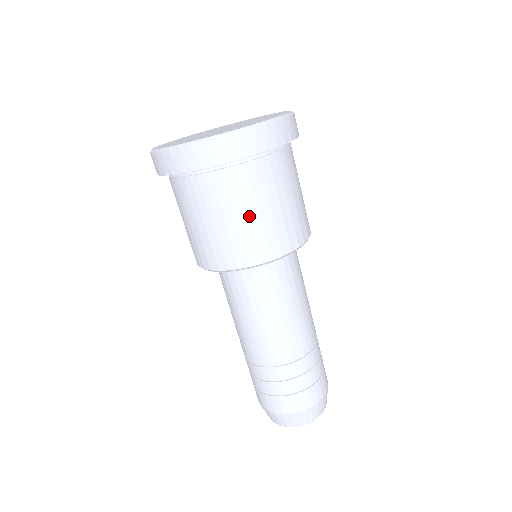
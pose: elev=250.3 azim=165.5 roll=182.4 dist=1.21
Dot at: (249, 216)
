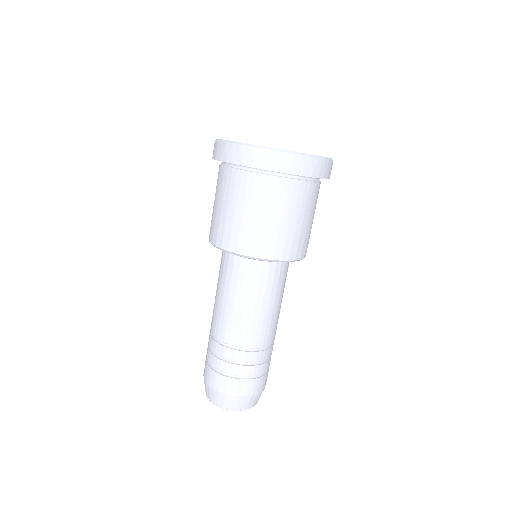
Dot at: (235, 211)
